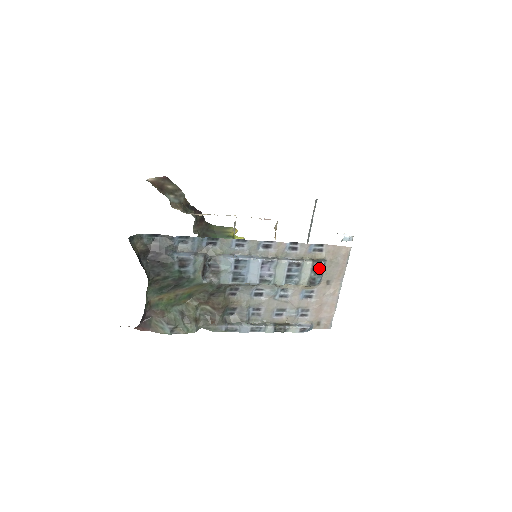
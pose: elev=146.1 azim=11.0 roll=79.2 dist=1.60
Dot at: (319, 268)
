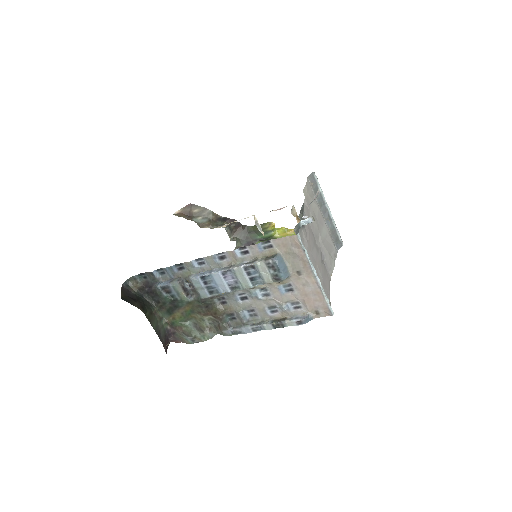
Dot at: (274, 264)
